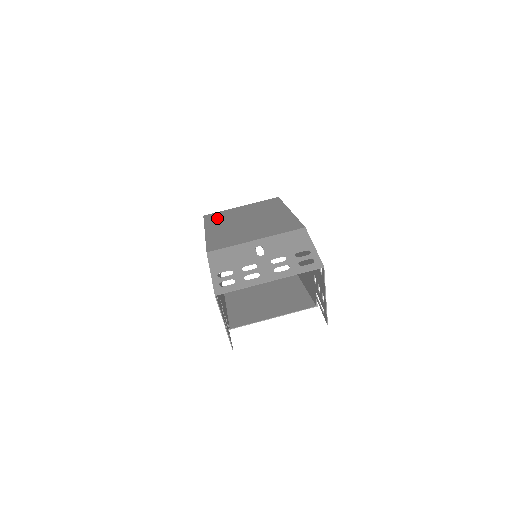
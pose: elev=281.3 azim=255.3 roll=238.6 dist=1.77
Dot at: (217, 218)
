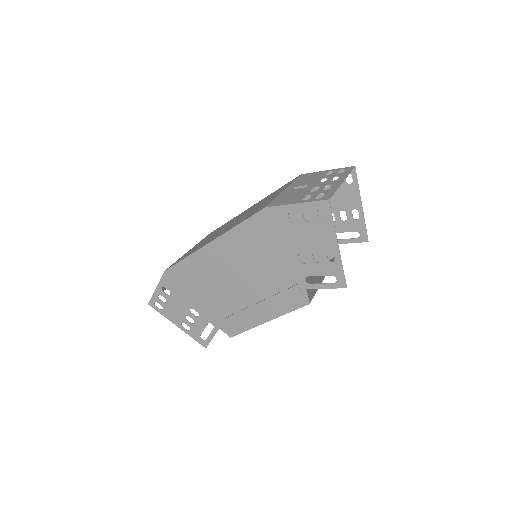
Dot at: (191, 252)
